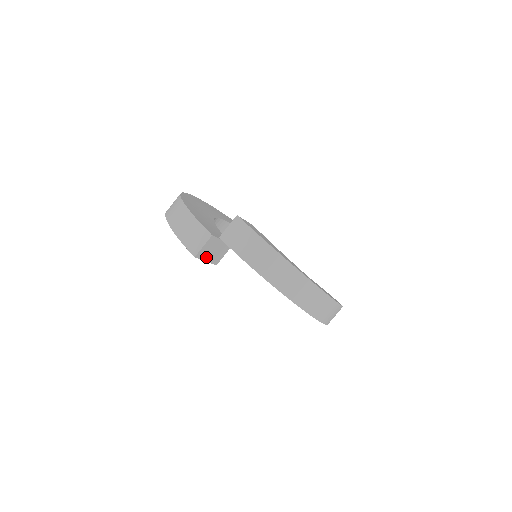
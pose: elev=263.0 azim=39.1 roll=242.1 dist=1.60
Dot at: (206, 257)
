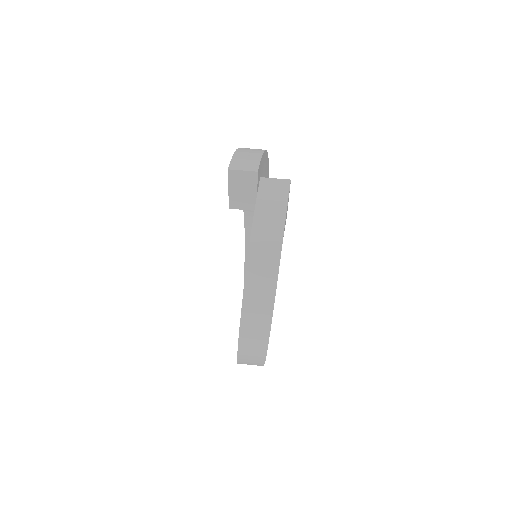
Dot at: (233, 186)
